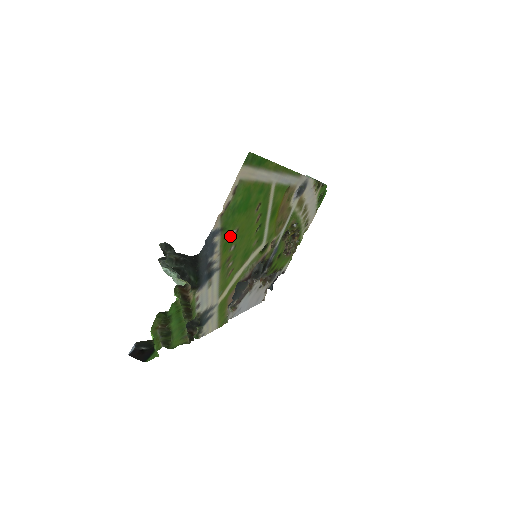
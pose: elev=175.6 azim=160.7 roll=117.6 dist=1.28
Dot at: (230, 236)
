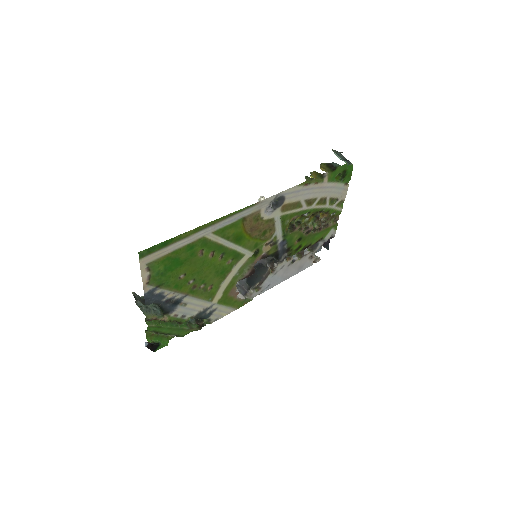
Dot at: (178, 281)
